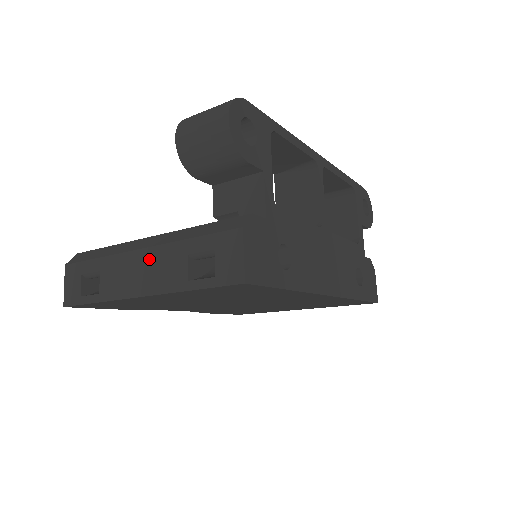
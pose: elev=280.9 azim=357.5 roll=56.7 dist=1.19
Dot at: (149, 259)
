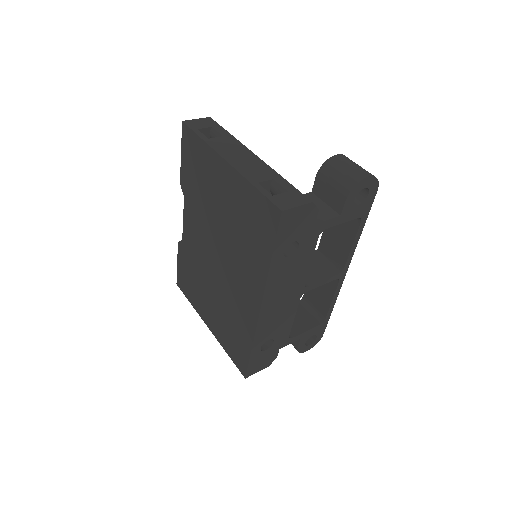
Dot at: (253, 160)
